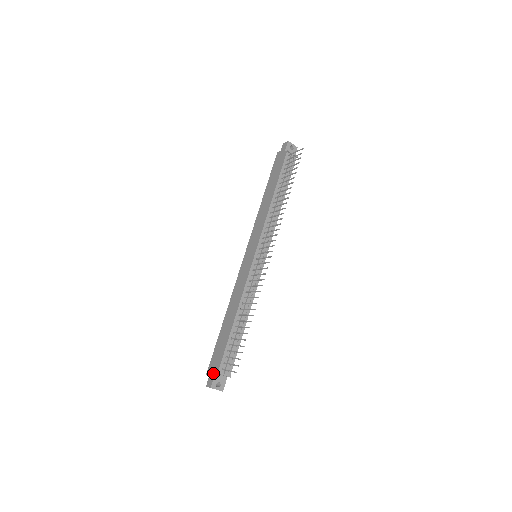
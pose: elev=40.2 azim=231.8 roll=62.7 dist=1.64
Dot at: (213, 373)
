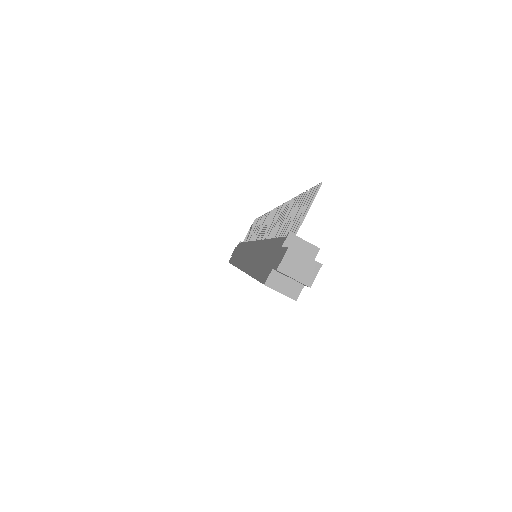
Dot at: (277, 253)
